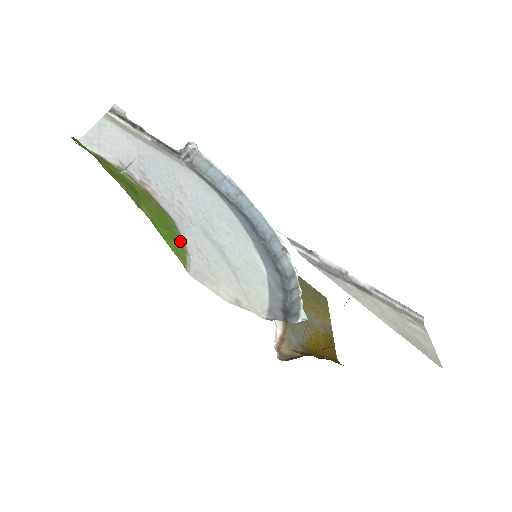
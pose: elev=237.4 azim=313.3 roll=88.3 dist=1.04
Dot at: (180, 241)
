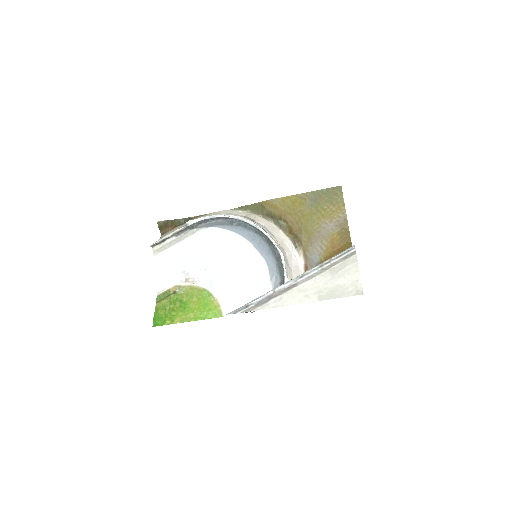
Dot at: (214, 303)
